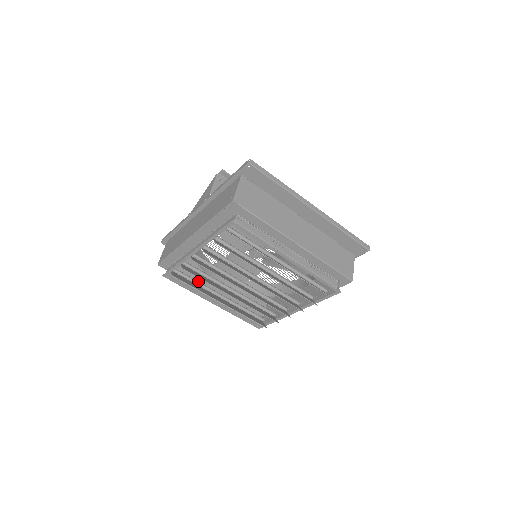
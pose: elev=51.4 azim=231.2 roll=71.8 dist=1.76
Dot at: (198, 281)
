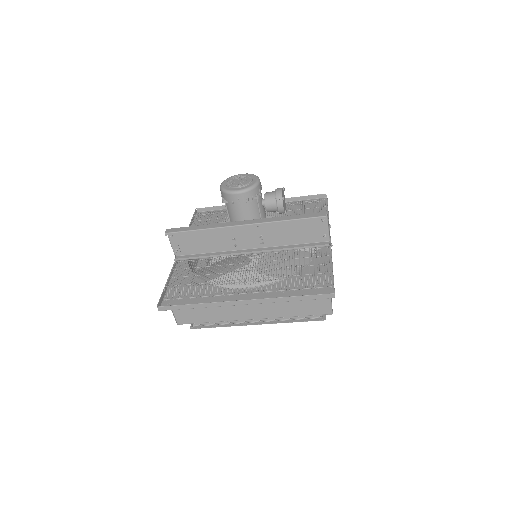
Dot at: occluded
